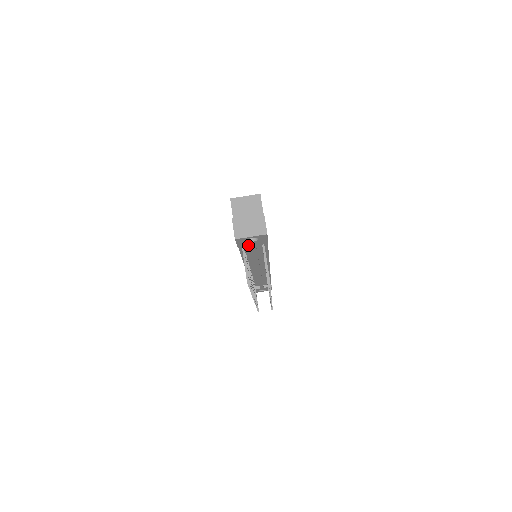
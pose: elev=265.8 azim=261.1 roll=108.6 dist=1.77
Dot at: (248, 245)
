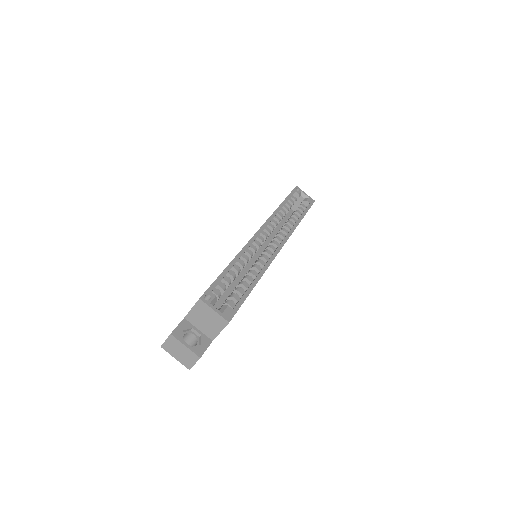
Dot at: occluded
